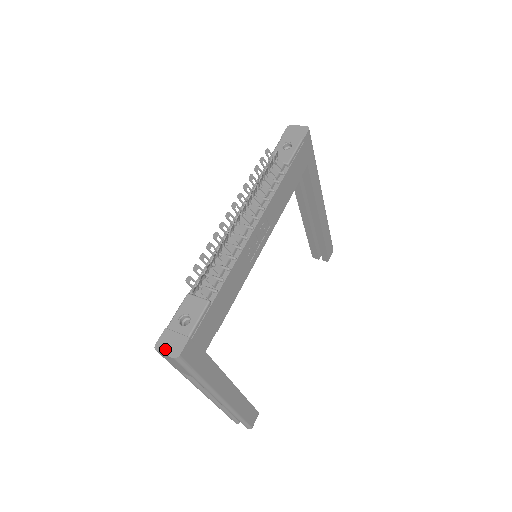
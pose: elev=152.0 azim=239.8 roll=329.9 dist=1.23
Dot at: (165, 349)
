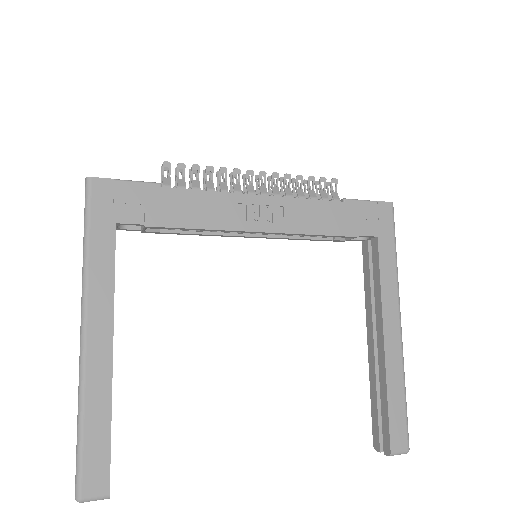
Dot at: occluded
